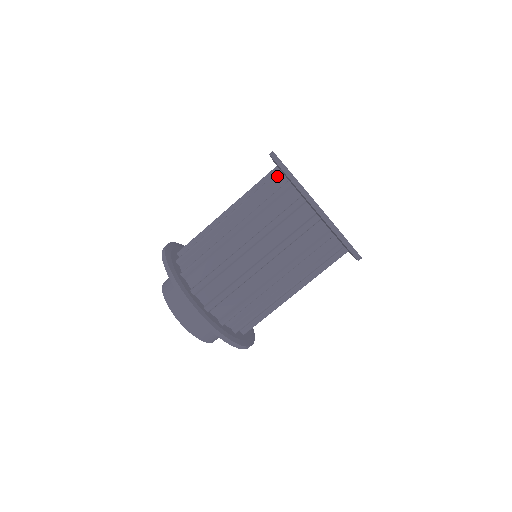
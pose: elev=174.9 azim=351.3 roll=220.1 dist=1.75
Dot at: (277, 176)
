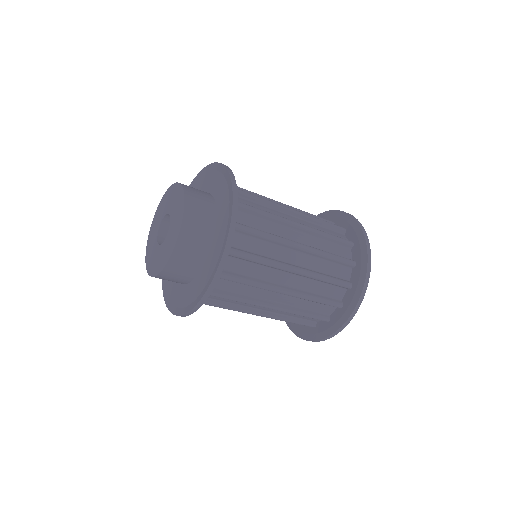
Dot at: (330, 222)
